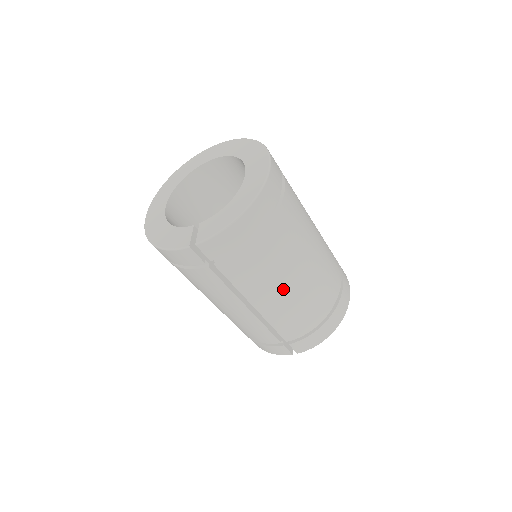
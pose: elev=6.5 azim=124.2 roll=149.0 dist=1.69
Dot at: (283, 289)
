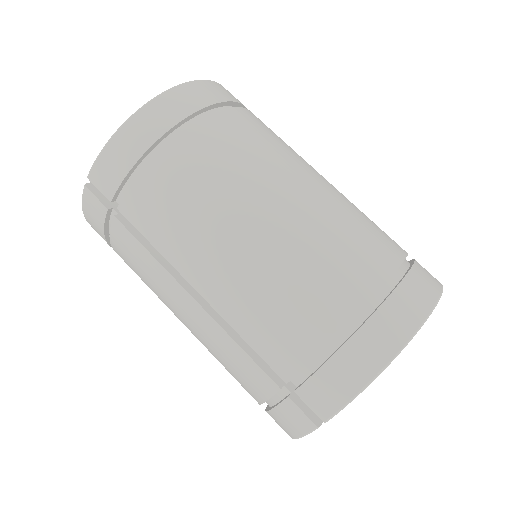
Dot at: (229, 245)
